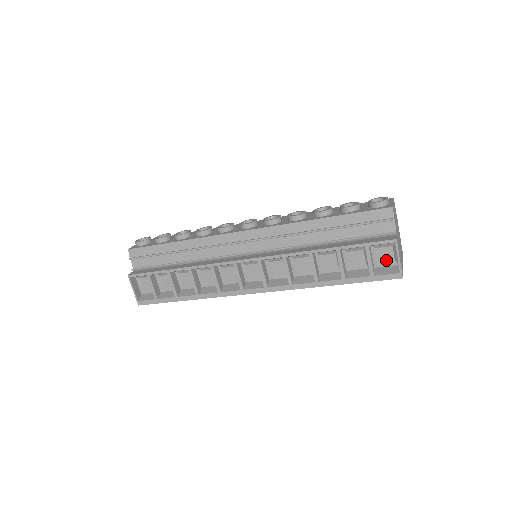
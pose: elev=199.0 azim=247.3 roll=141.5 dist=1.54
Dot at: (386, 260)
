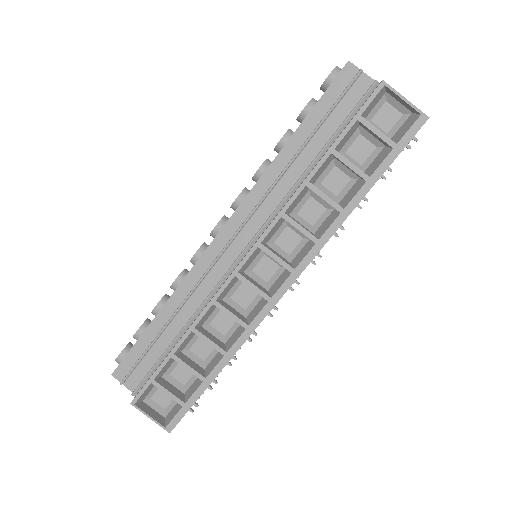
Dot at: (393, 123)
